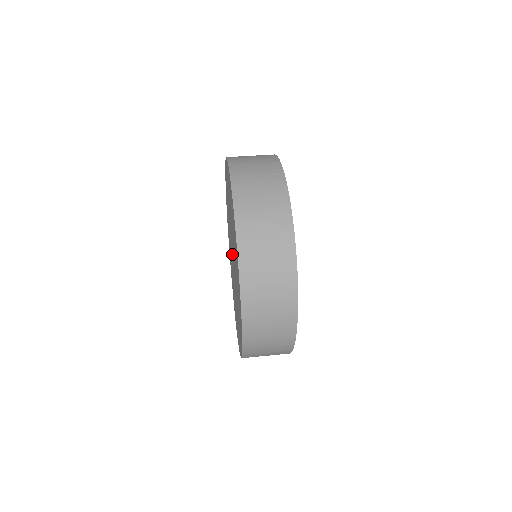
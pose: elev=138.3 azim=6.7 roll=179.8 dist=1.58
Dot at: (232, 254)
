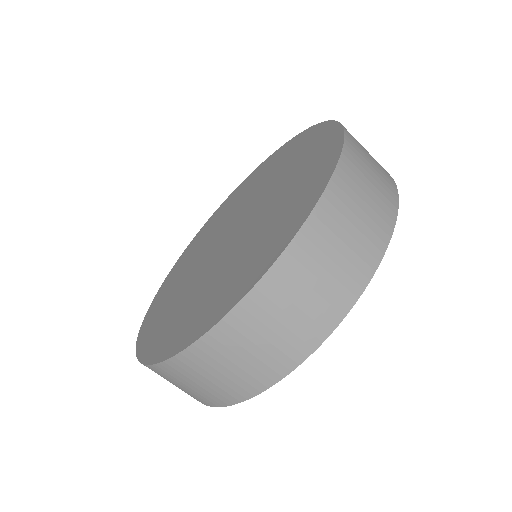
Dot at: (230, 231)
